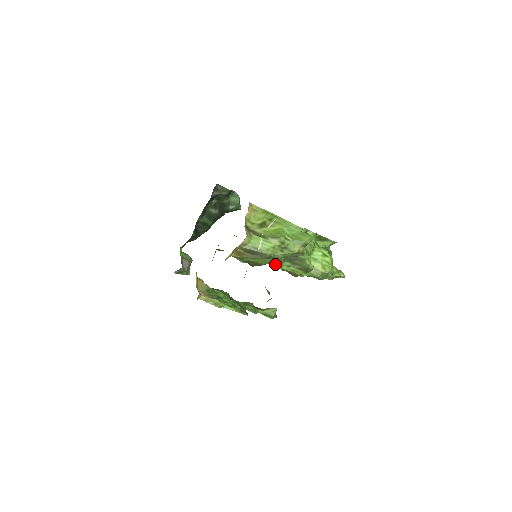
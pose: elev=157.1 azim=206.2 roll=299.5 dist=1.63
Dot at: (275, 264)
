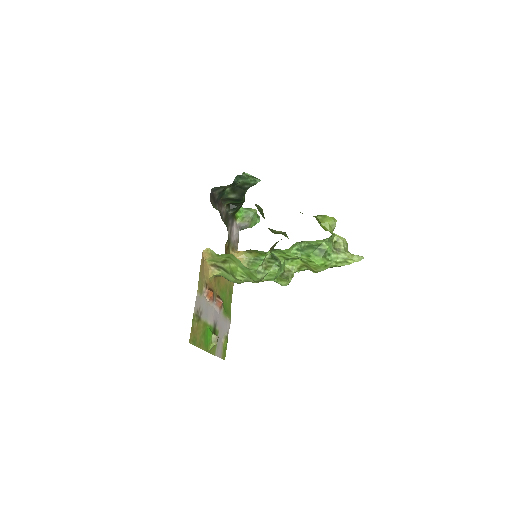
Dot at: occluded
